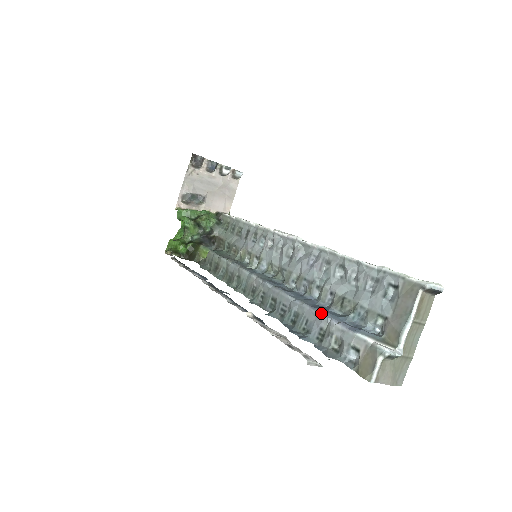
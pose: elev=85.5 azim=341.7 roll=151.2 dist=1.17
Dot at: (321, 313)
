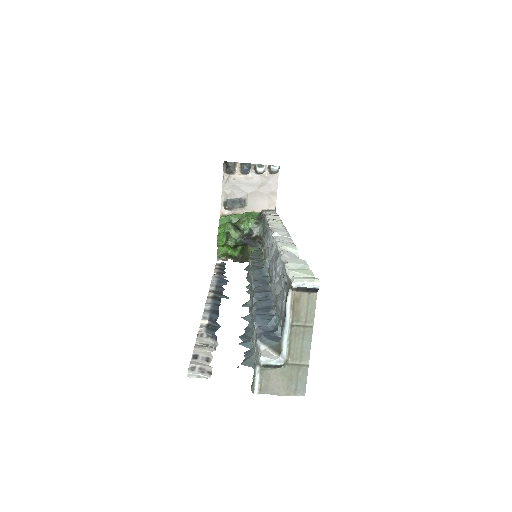
Dot at: (253, 317)
